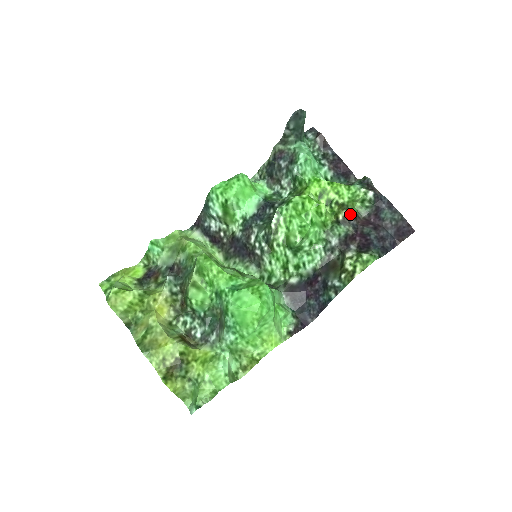
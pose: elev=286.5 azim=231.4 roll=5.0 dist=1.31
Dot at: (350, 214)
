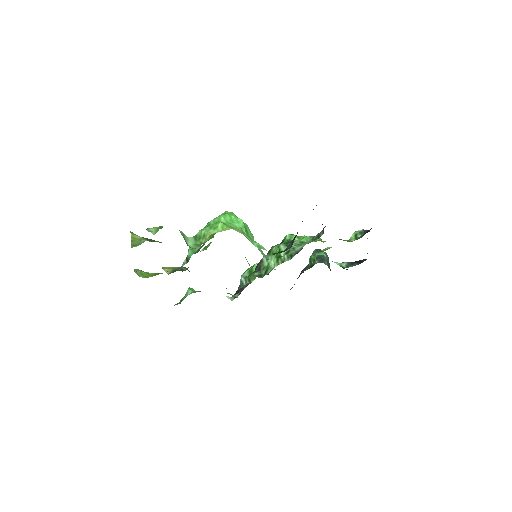
Dot at: occluded
